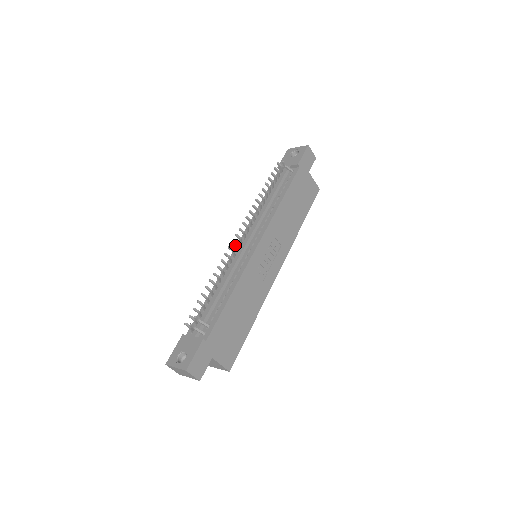
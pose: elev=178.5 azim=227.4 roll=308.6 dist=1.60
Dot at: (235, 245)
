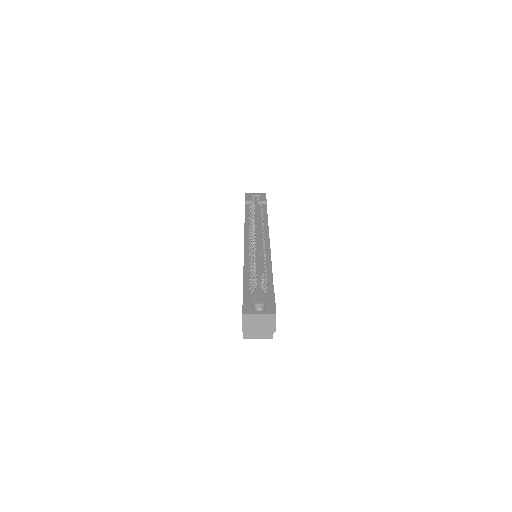
Dot at: occluded
